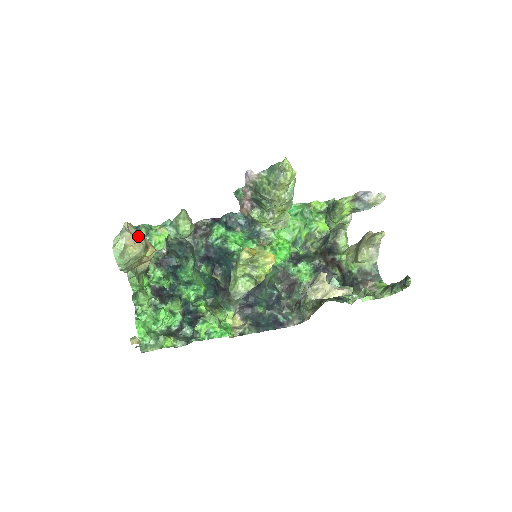
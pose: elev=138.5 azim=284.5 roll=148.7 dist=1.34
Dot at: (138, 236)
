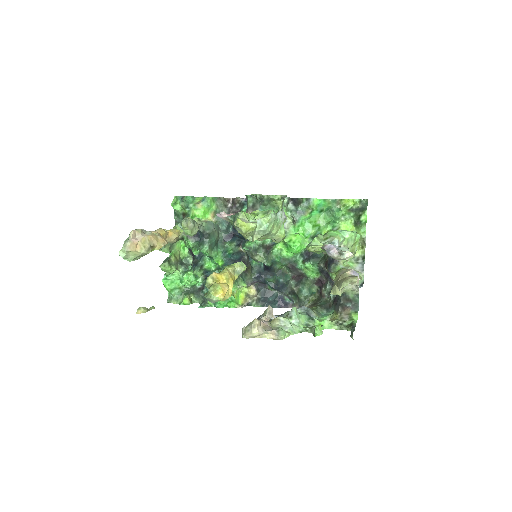
Dot at: (141, 242)
